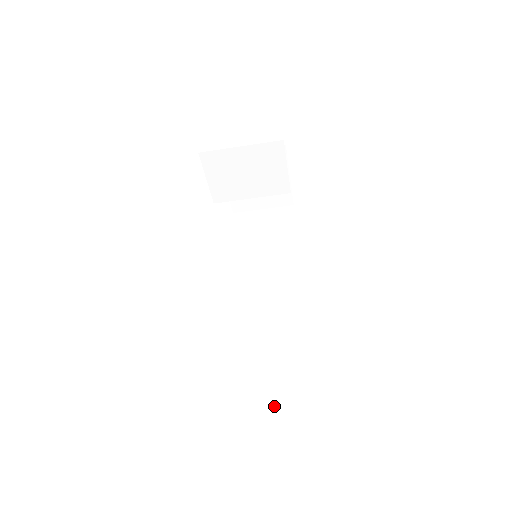
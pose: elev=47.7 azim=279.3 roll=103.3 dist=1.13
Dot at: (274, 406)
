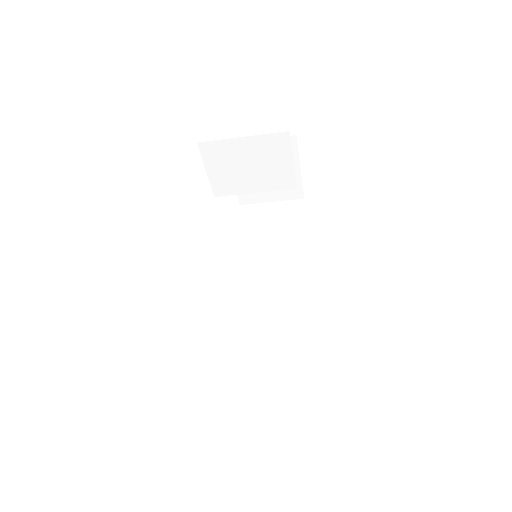
Dot at: (268, 418)
